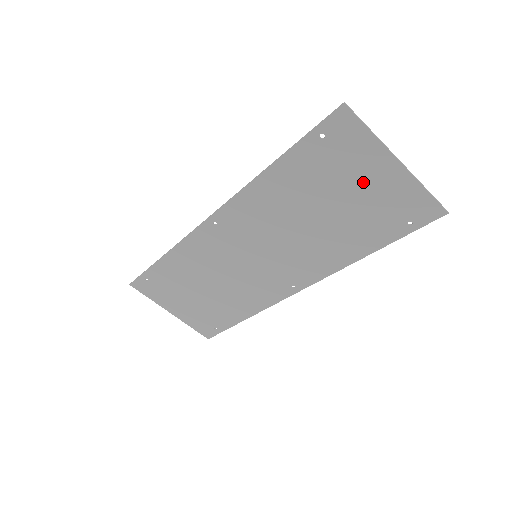
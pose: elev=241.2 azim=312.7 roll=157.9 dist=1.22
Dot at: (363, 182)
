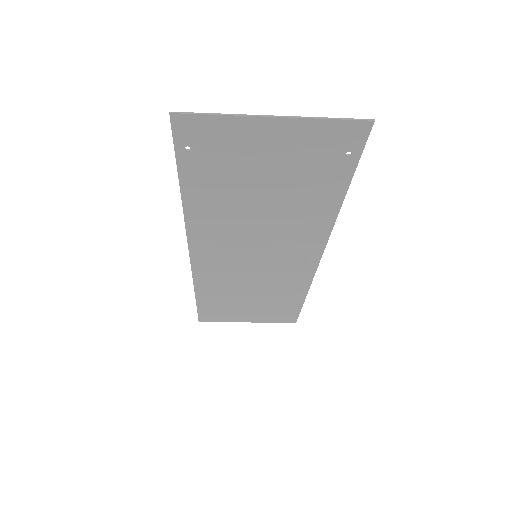
Dot at: (265, 154)
